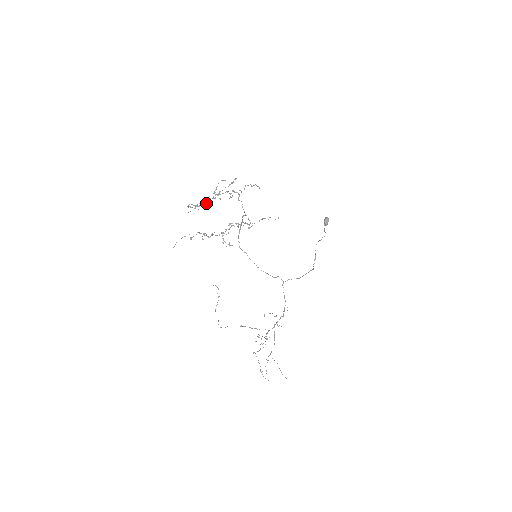
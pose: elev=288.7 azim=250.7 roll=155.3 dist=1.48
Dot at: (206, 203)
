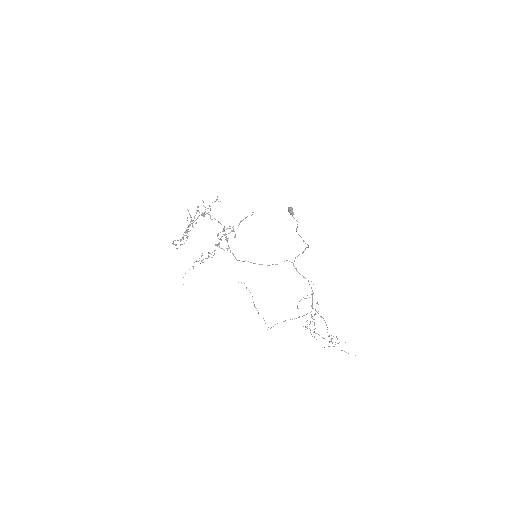
Dot at: (187, 236)
